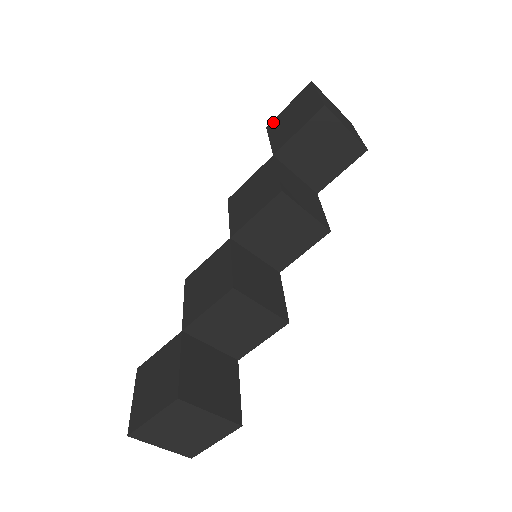
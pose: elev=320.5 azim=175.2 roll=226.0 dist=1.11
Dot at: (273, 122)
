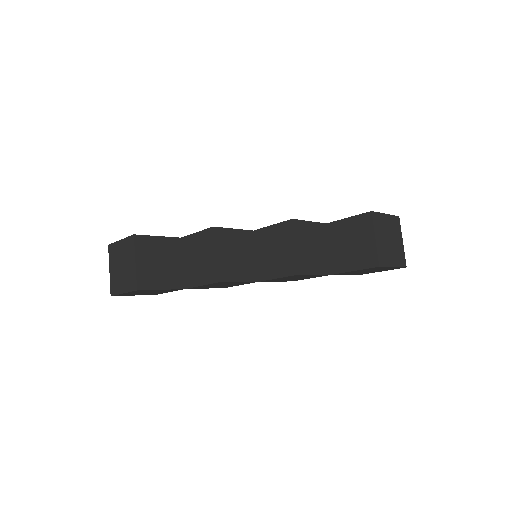
Dot at: occluded
